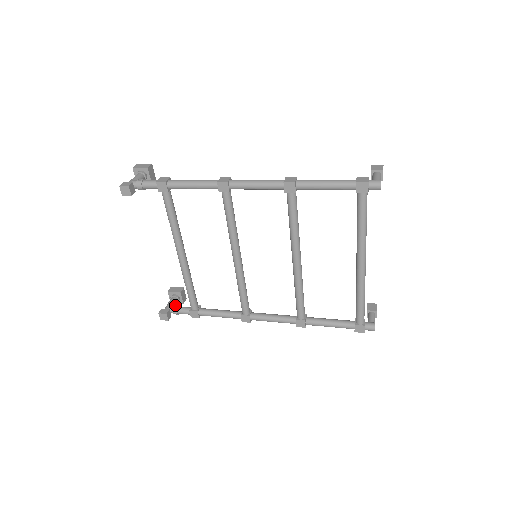
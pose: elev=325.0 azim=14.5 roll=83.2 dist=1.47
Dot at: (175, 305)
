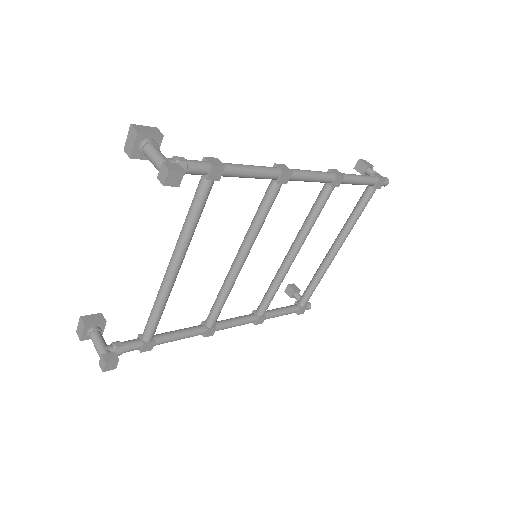
Dot at: (116, 343)
